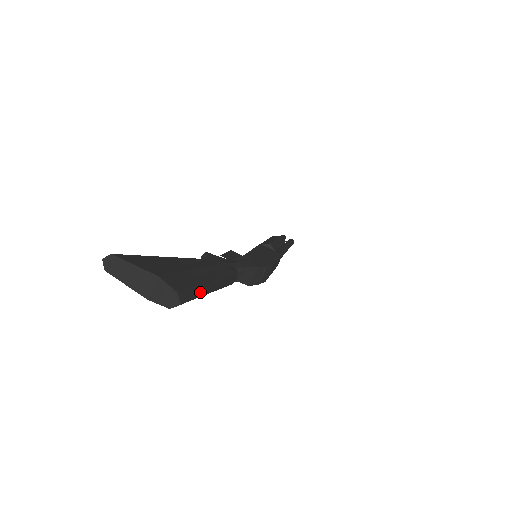
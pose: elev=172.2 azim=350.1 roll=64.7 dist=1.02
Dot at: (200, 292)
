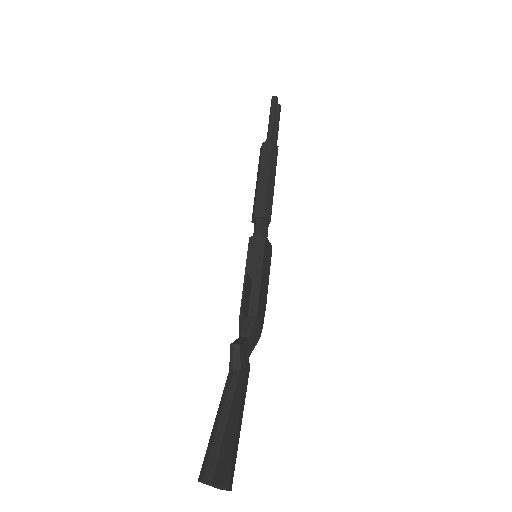
Dot at: occluded
